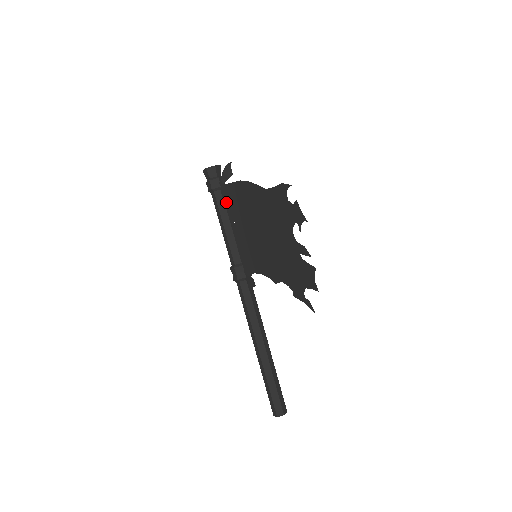
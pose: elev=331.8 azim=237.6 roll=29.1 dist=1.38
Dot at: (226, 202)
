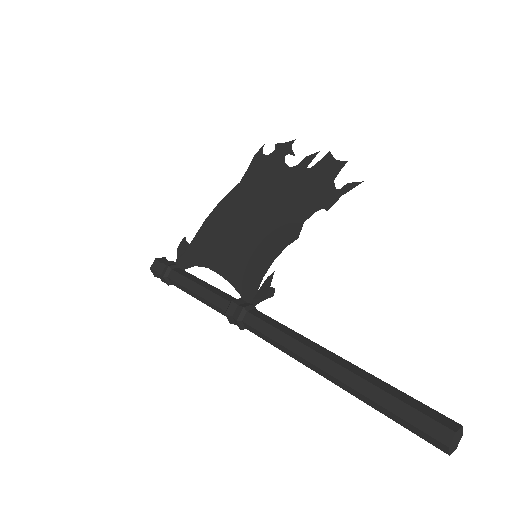
Dot at: occluded
